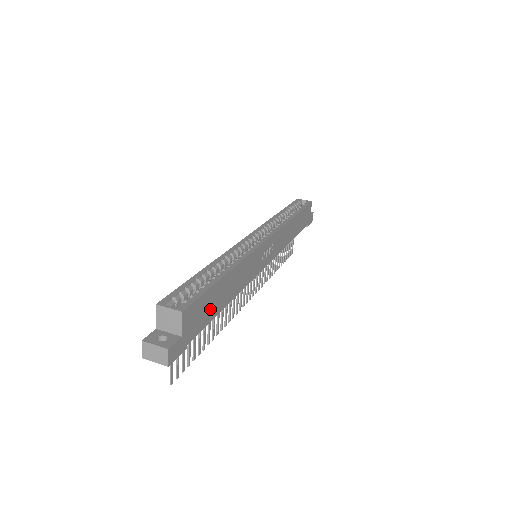
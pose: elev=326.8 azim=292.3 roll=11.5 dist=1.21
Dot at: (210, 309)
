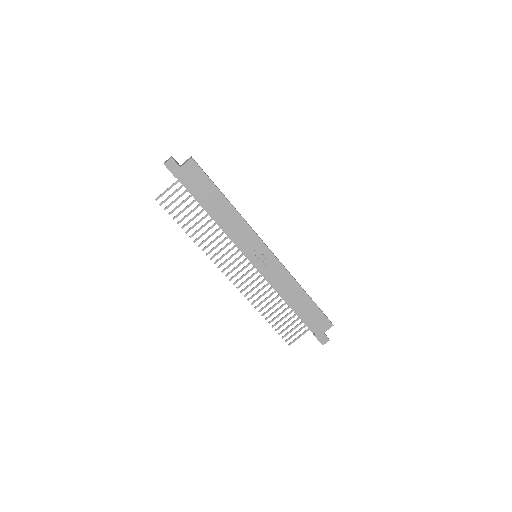
Dot at: (202, 192)
